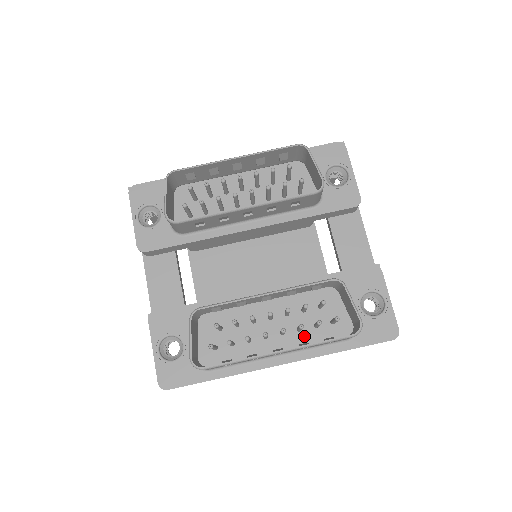
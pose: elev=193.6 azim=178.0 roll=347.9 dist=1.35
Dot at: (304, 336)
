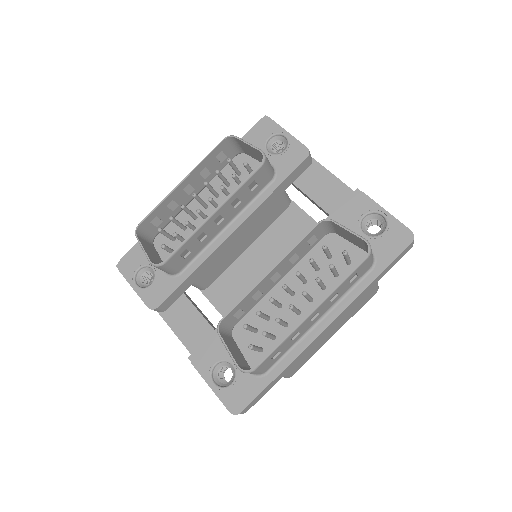
Dot at: occluded
